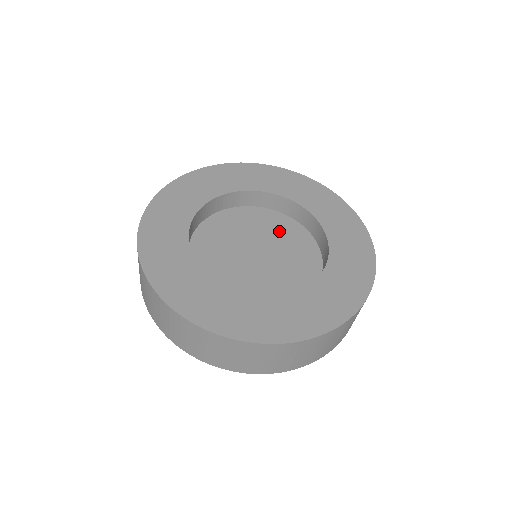
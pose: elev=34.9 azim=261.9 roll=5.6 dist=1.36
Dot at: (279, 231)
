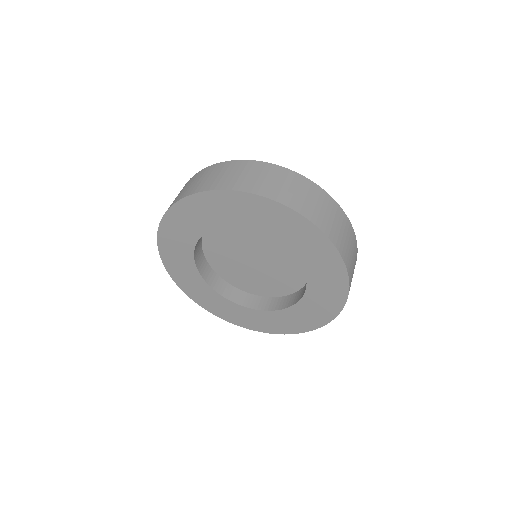
Dot at: (271, 240)
